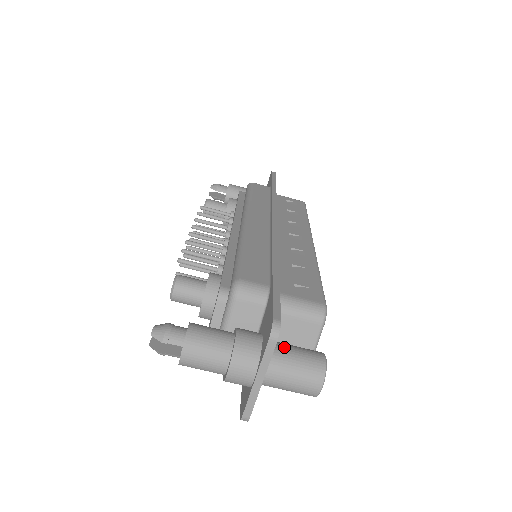
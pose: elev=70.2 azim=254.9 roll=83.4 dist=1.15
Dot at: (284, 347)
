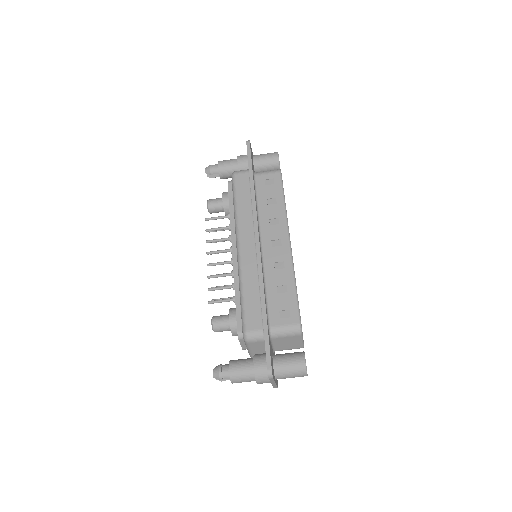
Dot at: (281, 363)
